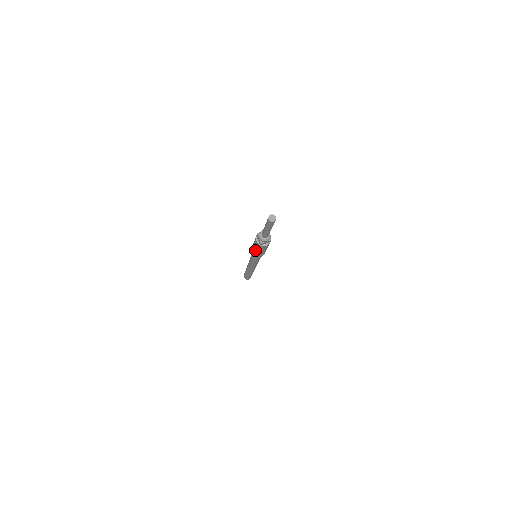
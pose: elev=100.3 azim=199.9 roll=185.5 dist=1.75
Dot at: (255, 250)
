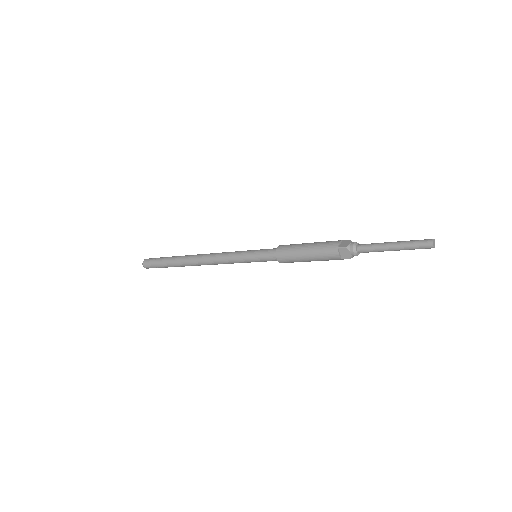
Dot at: (307, 260)
